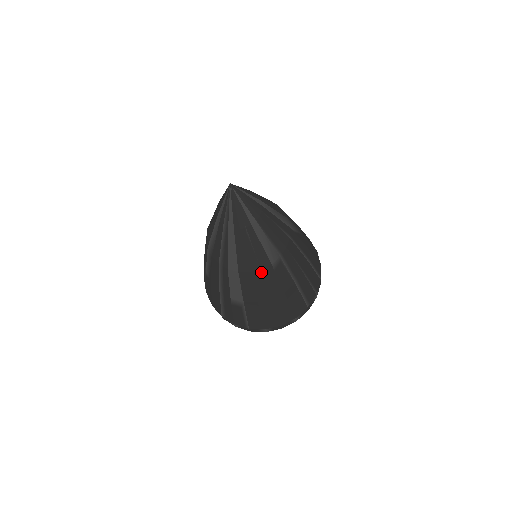
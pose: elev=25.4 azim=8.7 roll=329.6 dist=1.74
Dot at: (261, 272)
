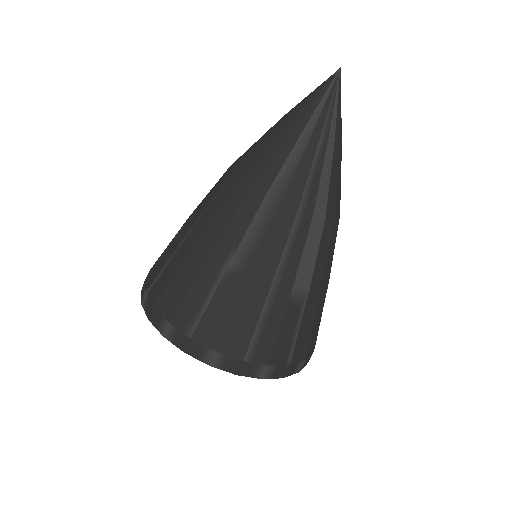
Dot at: (337, 223)
